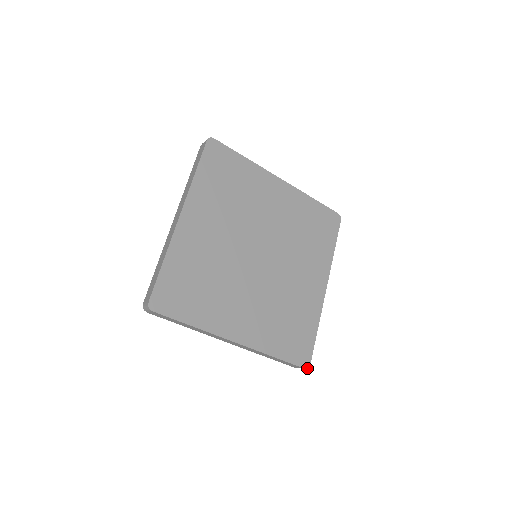
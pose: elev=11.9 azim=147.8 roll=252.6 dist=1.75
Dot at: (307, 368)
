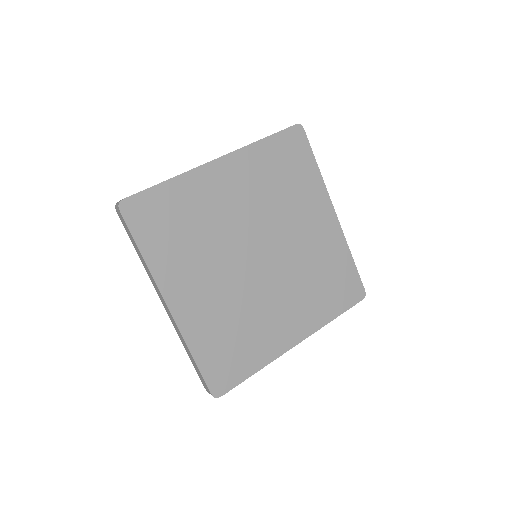
Dot at: (215, 397)
